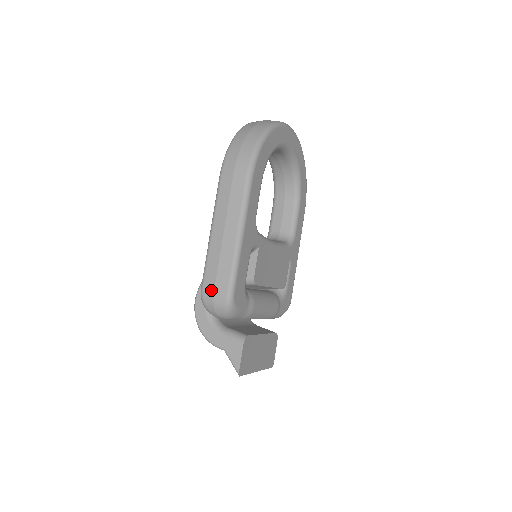
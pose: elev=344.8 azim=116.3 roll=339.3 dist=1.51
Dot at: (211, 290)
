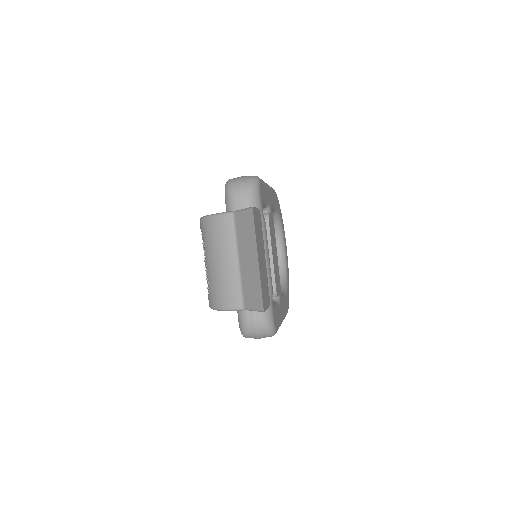
Dot at: occluded
